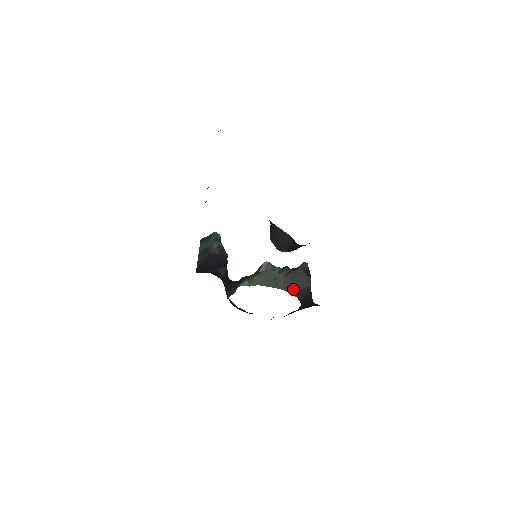
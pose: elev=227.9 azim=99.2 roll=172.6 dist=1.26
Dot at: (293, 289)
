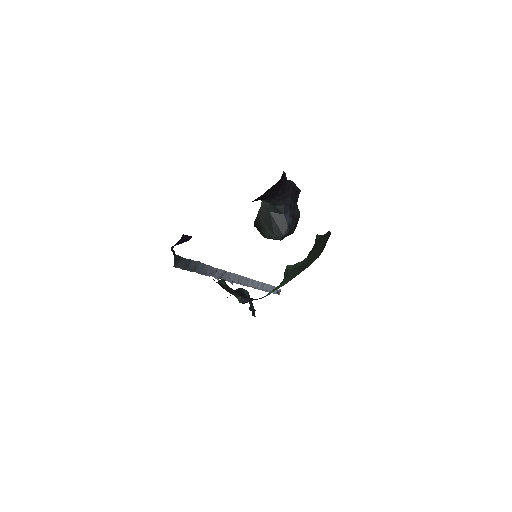
Dot at: (318, 254)
